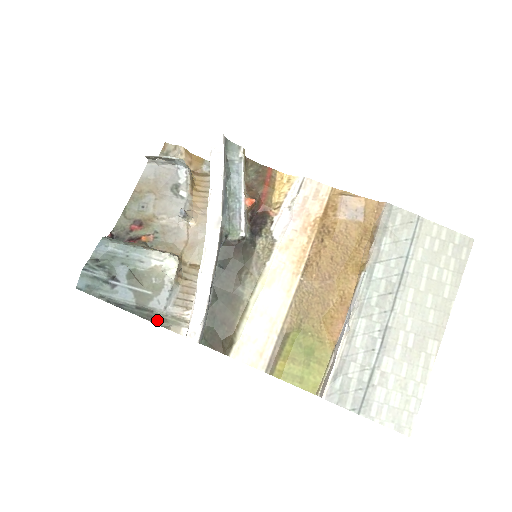
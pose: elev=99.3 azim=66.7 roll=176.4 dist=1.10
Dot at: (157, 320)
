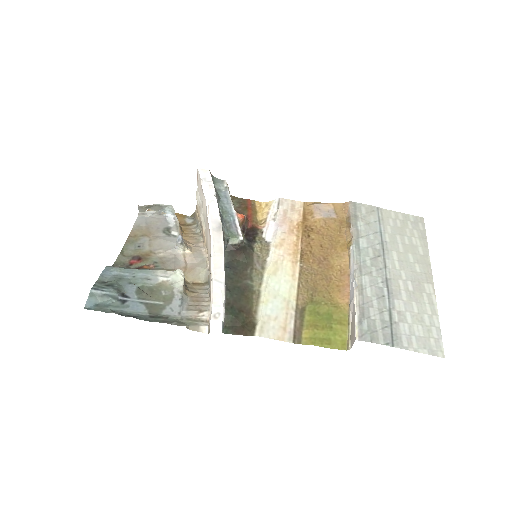
Dot at: (174, 323)
